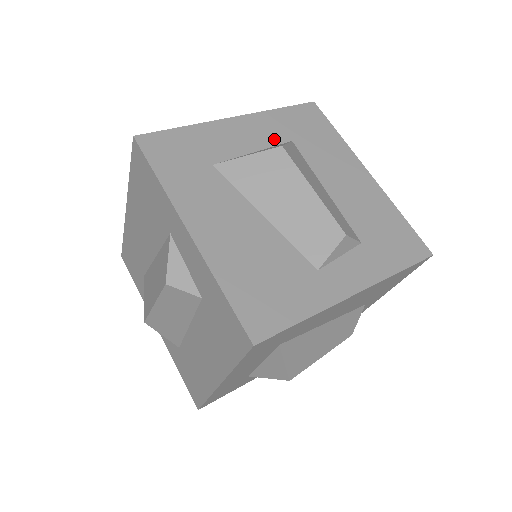
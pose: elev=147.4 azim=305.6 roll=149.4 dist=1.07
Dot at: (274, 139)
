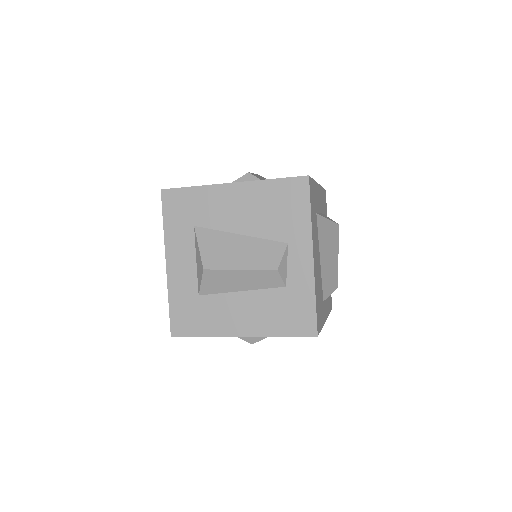
Dot at: occluded
